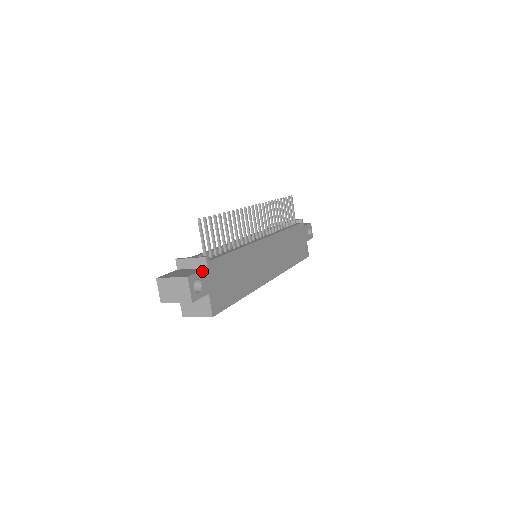
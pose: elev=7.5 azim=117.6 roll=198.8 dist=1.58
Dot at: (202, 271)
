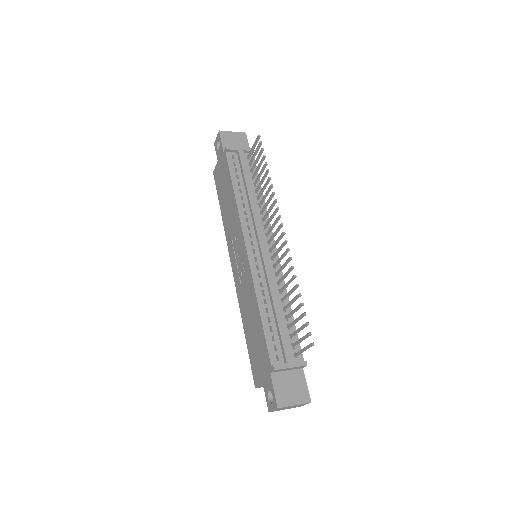
Dot at: (305, 378)
